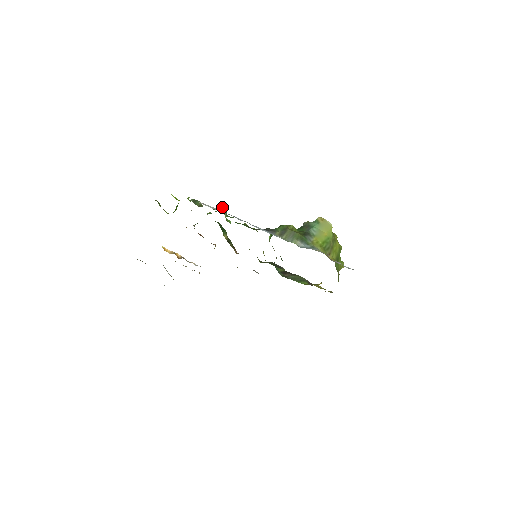
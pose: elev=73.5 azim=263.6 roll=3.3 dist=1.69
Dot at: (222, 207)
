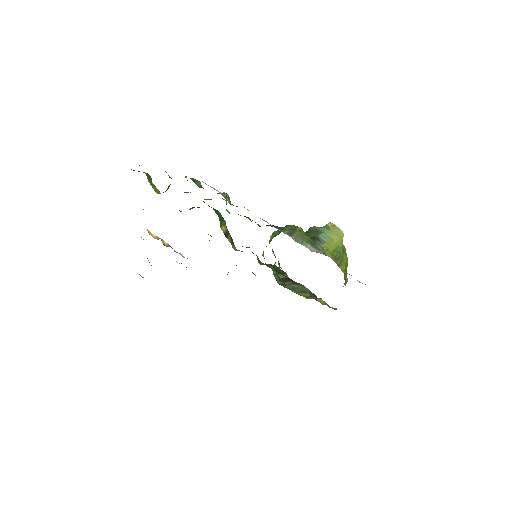
Dot at: (226, 193)
